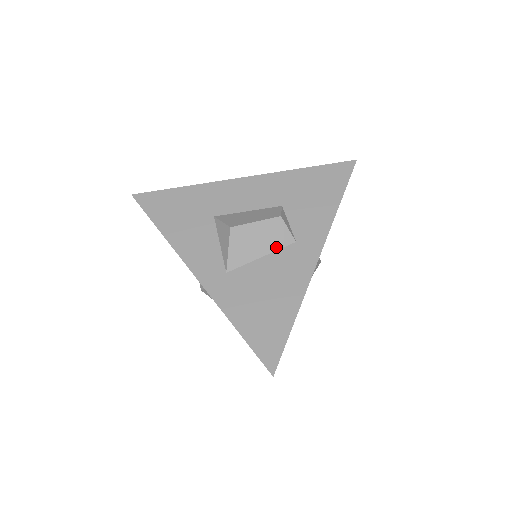
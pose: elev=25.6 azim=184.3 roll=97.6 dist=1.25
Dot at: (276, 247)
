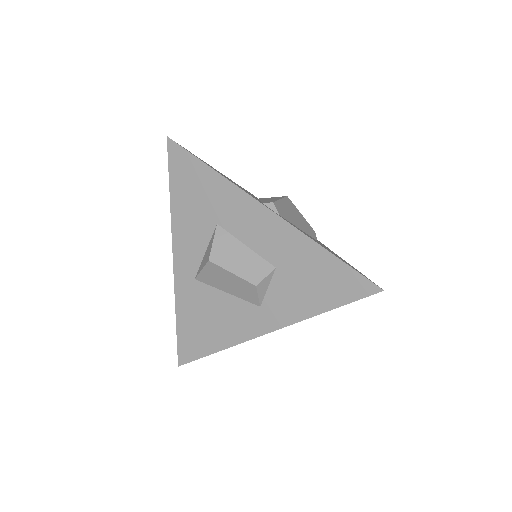
Dot at: (242, 297)
